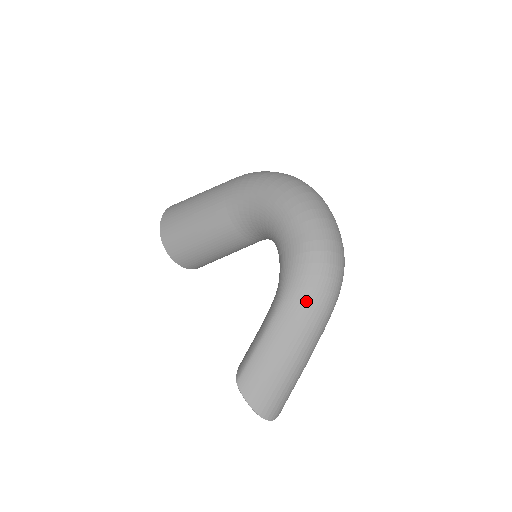
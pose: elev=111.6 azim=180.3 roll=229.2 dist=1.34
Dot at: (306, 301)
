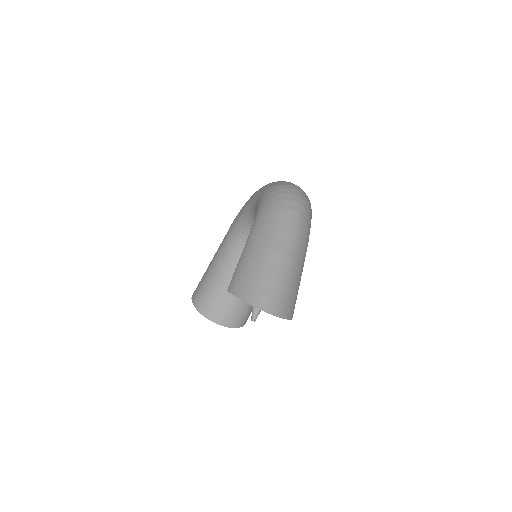
Dot at: (271, 210)
